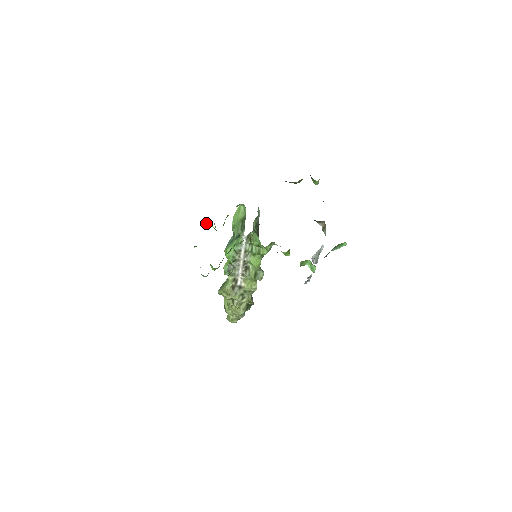
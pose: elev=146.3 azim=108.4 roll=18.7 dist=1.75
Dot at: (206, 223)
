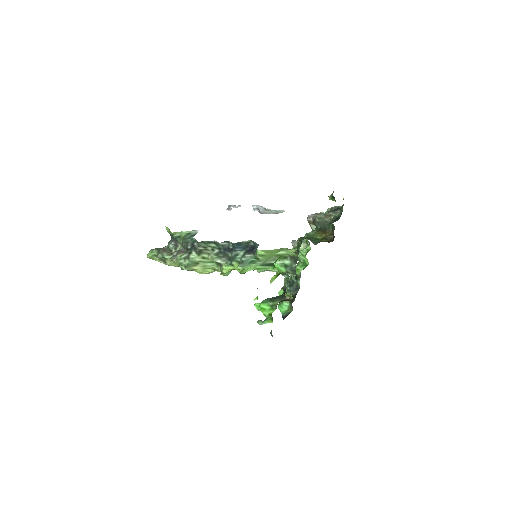
Dot at: occluded
